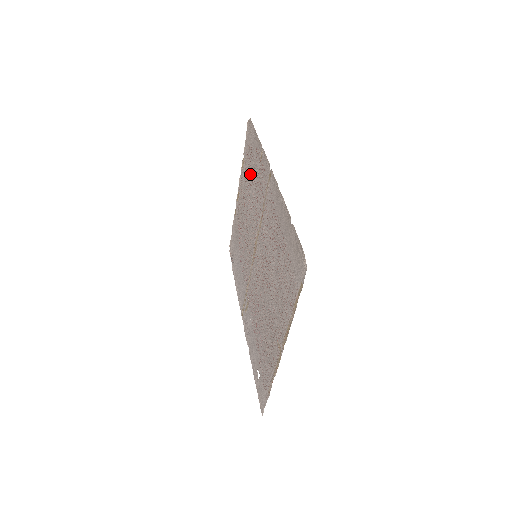
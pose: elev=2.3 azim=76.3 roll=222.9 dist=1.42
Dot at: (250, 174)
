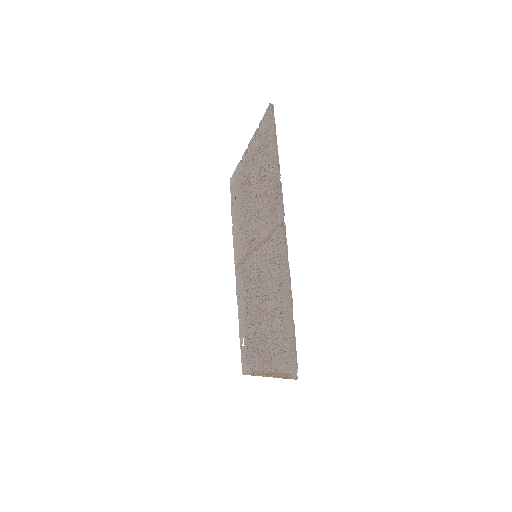
Dot at: (263, 166)
